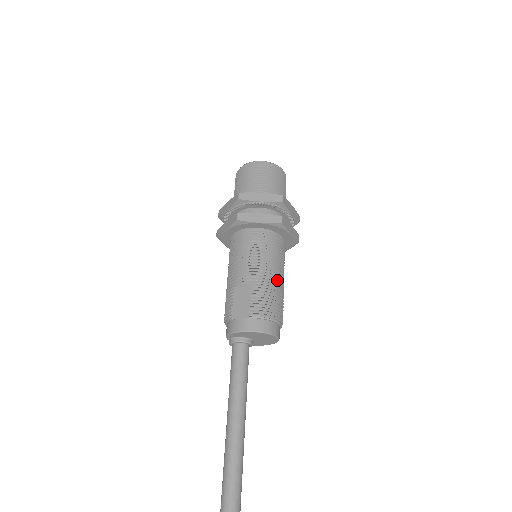
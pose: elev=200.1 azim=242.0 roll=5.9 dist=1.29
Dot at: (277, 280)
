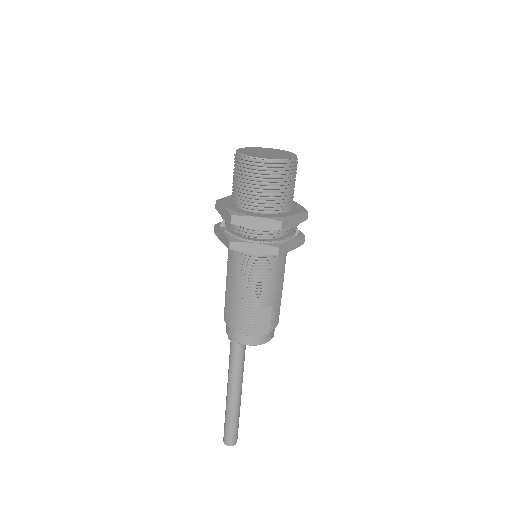
Dot at: occluded
